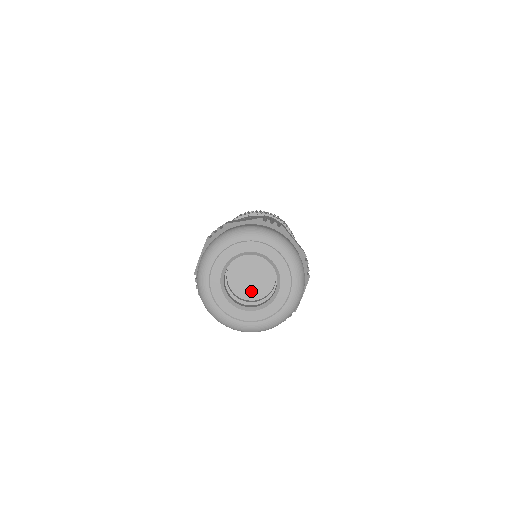
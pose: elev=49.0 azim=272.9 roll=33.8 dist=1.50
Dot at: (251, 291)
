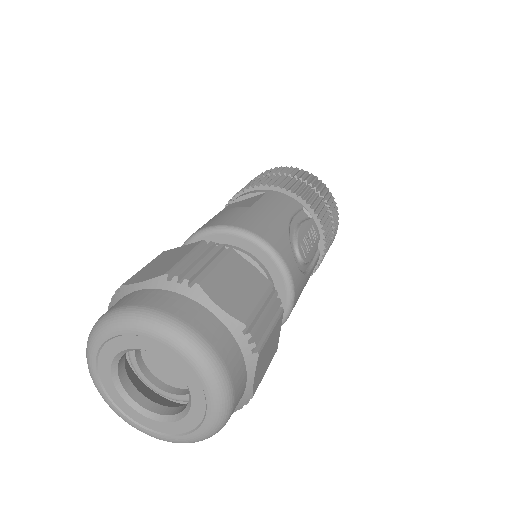
Dot at: (178, 377)
